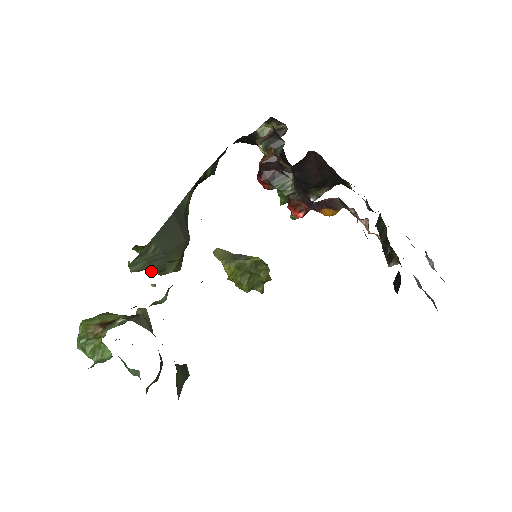
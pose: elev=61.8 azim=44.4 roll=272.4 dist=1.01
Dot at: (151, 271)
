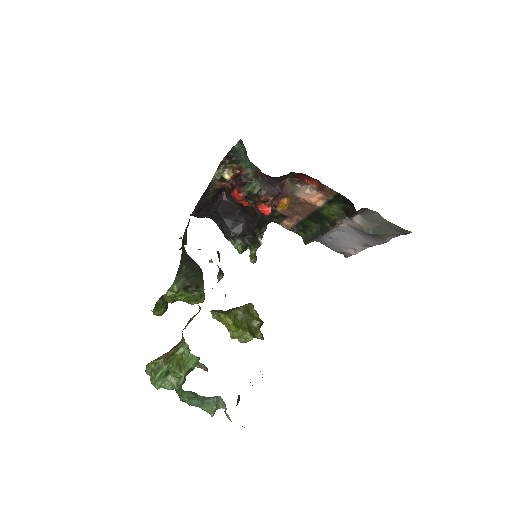
Dot at: (188, 293)
